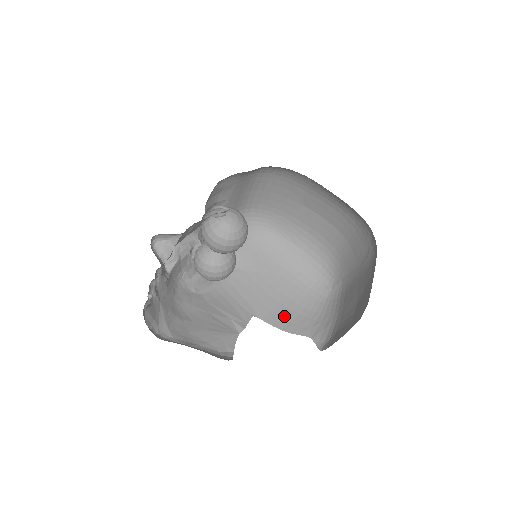
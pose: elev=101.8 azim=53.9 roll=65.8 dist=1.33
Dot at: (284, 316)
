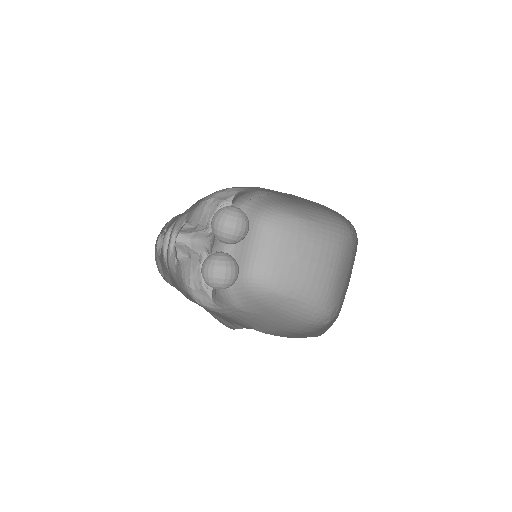
Dot at: (285, 333)
